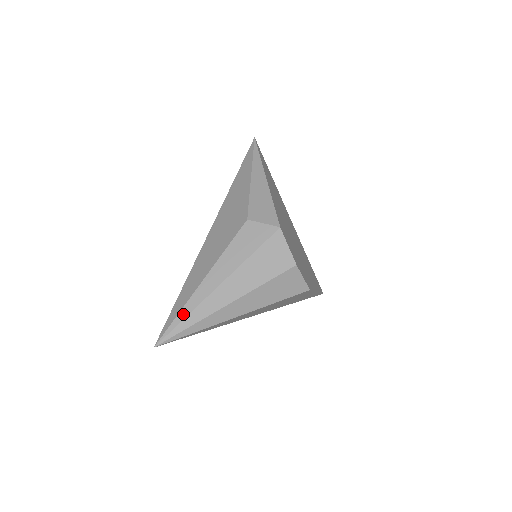
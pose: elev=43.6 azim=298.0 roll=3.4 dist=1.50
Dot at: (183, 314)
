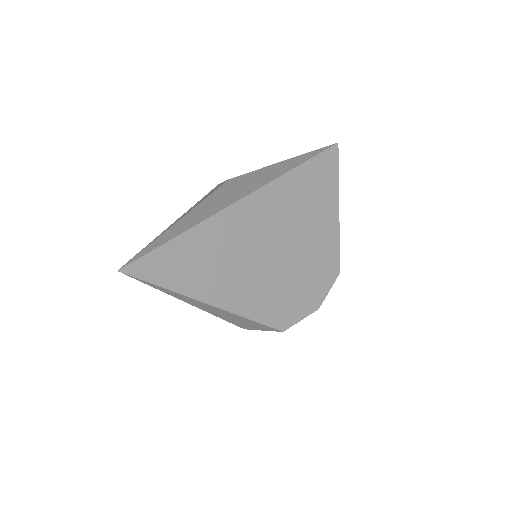
Dot at: occluded
